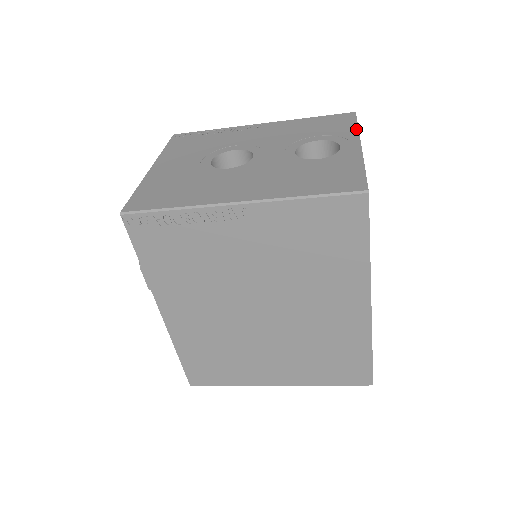
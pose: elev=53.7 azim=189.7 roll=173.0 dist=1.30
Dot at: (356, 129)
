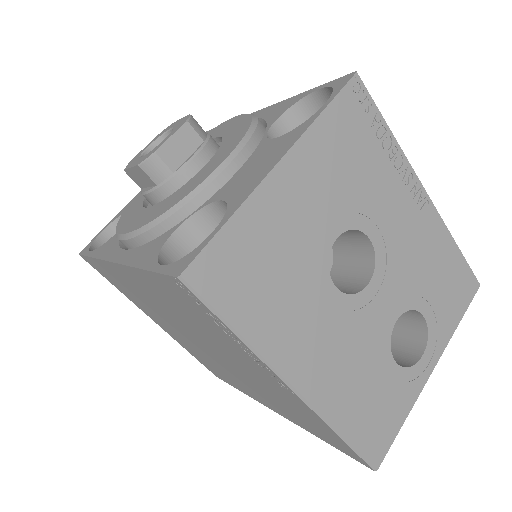
Dot at: (454, 330)
